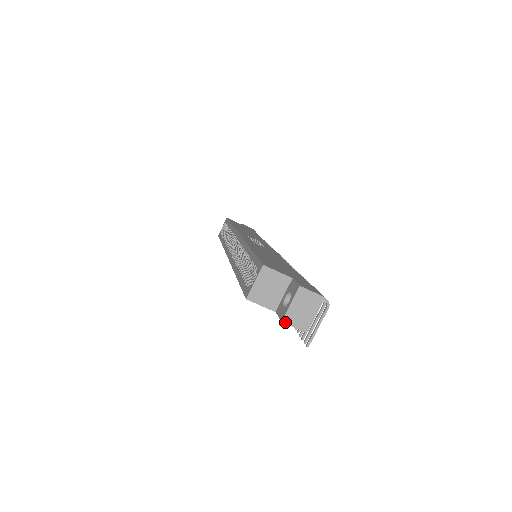
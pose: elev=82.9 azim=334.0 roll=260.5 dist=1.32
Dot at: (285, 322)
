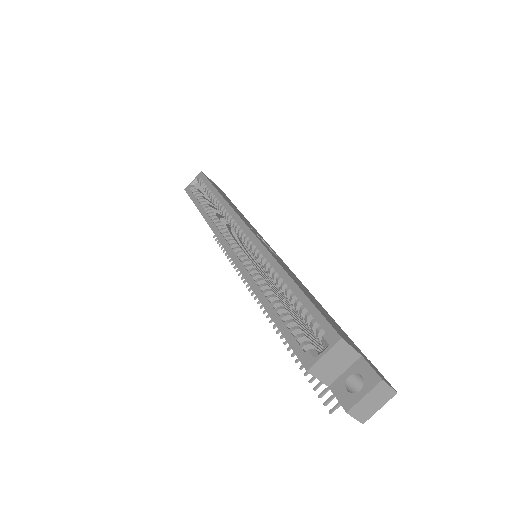
Dot at: (349, 413)
